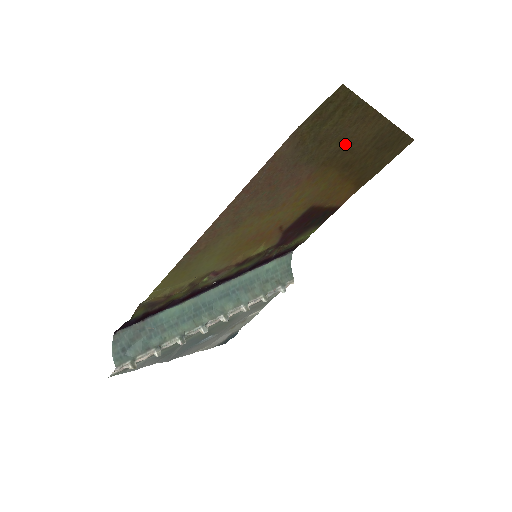
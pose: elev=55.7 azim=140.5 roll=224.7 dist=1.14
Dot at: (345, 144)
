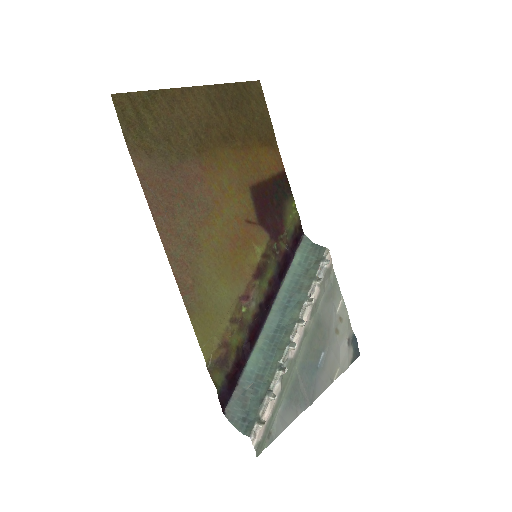
Dot at: (193, 126)
